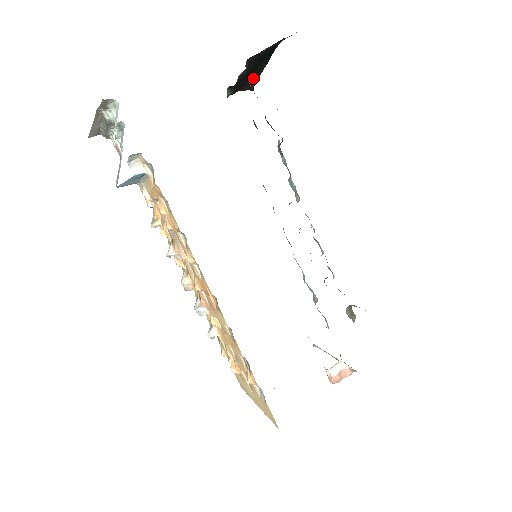
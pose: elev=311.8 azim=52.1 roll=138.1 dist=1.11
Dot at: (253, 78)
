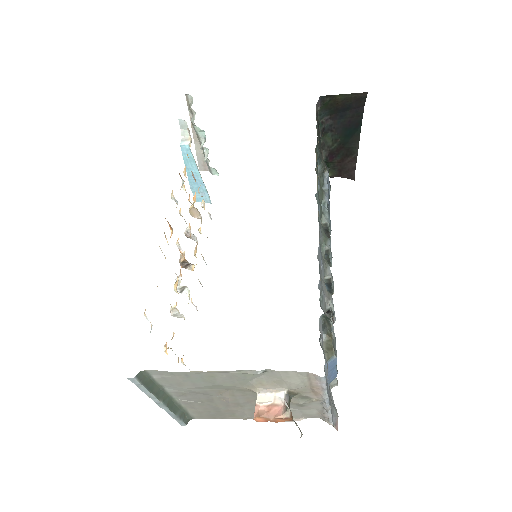
Dot at: (350, 163)
